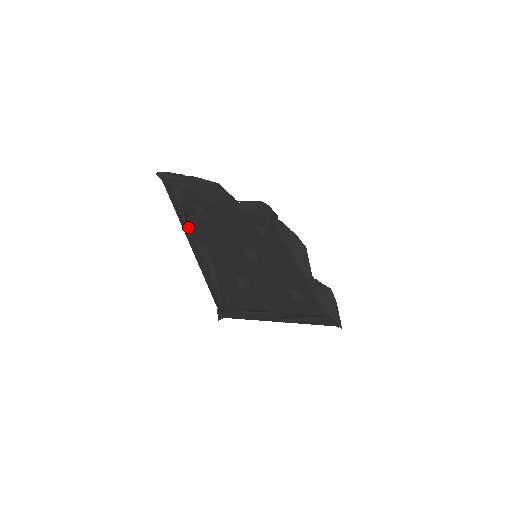
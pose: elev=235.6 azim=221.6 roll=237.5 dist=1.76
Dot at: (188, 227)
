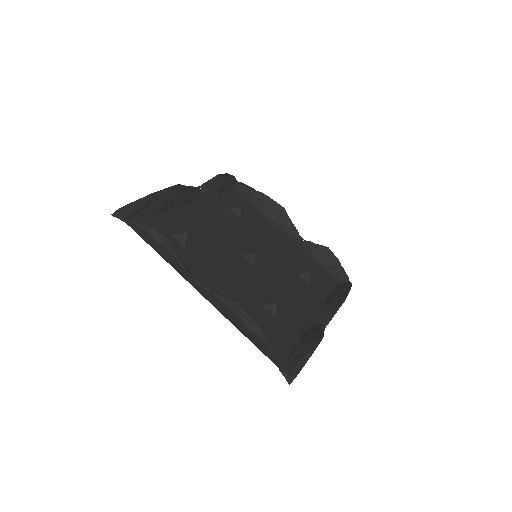
Dot at: (189, 274)
